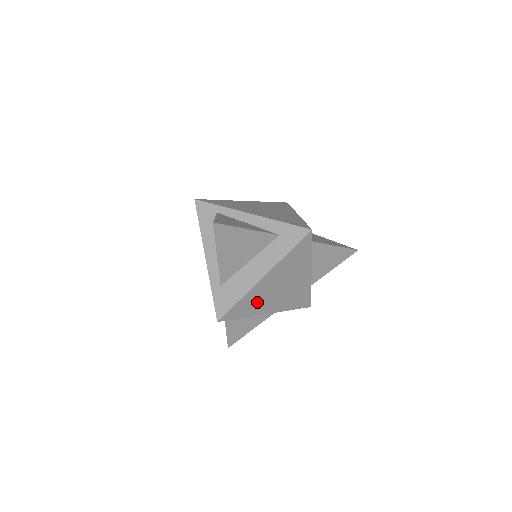
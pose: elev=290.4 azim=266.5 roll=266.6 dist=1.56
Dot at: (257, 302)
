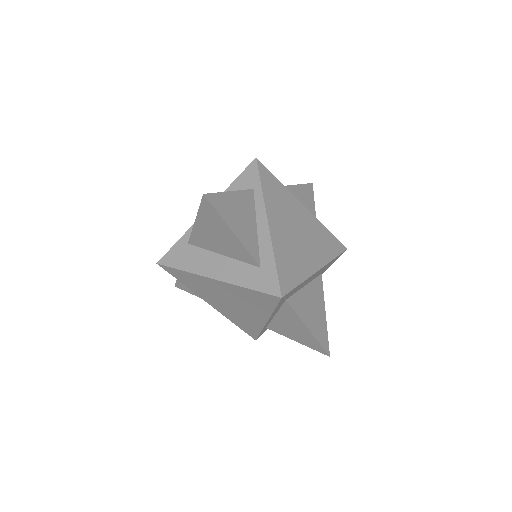
Dot at: (201, 288)
